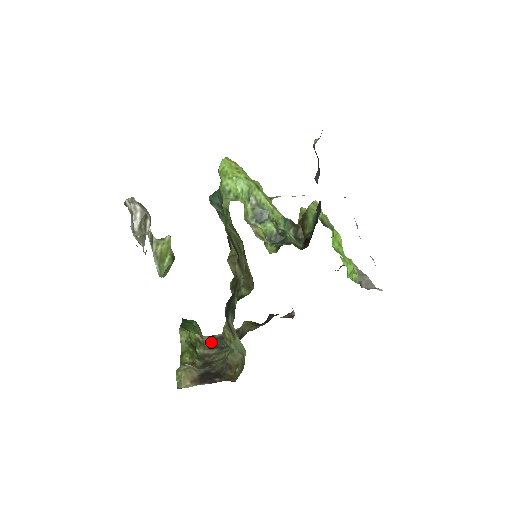
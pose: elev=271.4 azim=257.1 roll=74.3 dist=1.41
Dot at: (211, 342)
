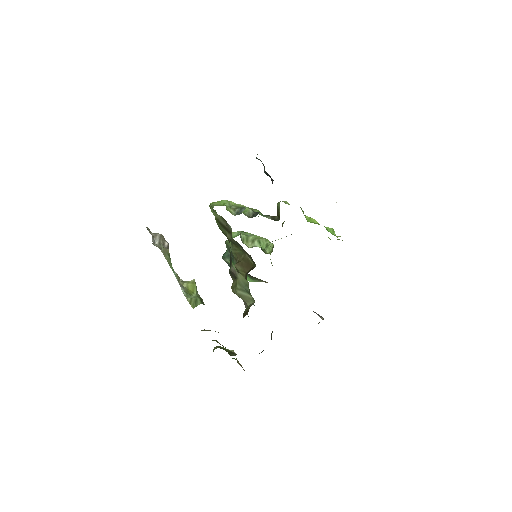
Dot at: occluded
